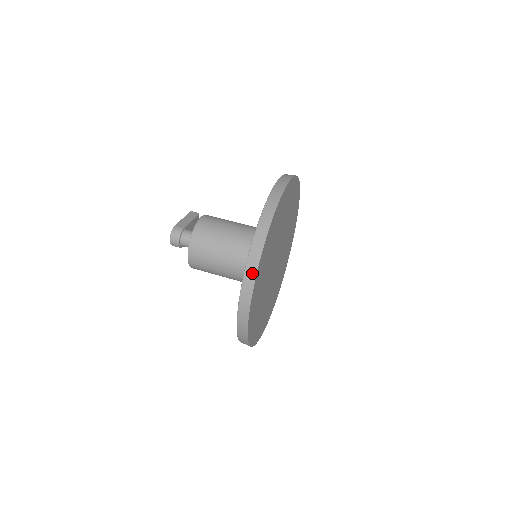
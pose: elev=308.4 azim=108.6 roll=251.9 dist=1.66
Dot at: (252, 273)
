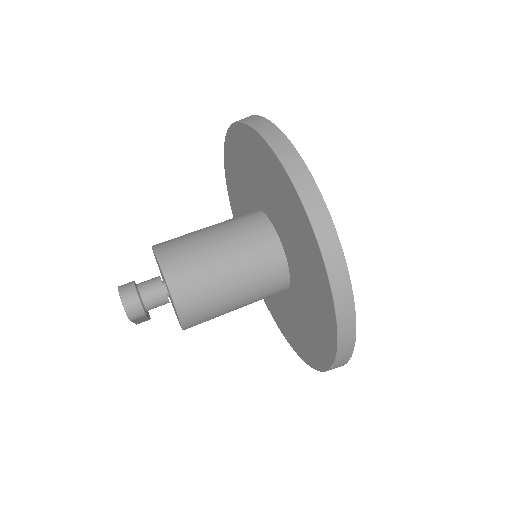
Dot at: (282, 142)
